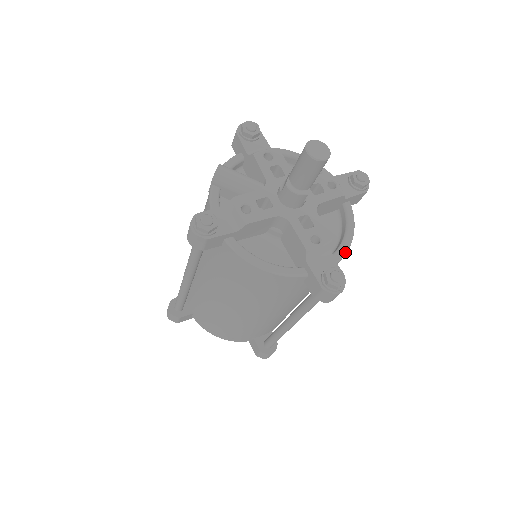
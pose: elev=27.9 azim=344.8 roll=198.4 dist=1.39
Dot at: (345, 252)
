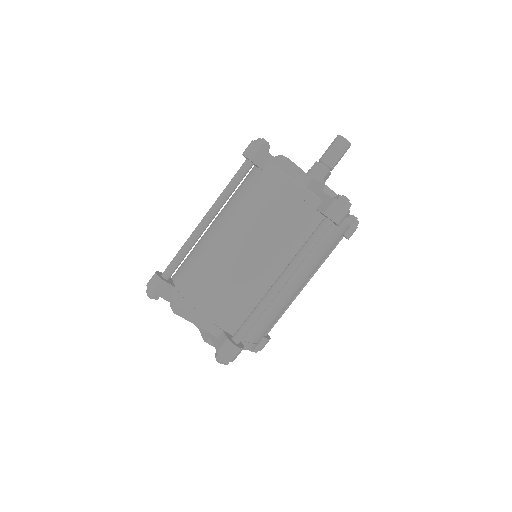
Dot at: (345, 220)
